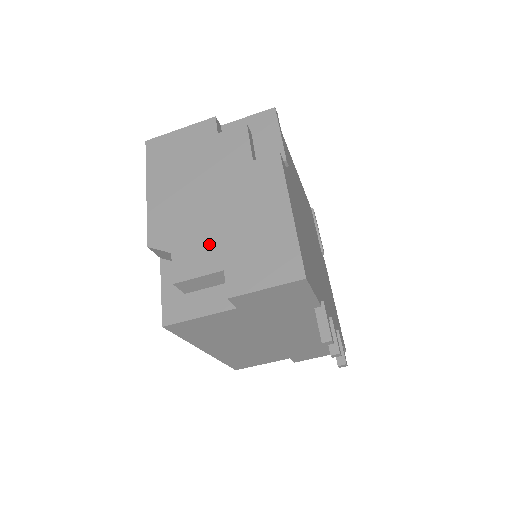
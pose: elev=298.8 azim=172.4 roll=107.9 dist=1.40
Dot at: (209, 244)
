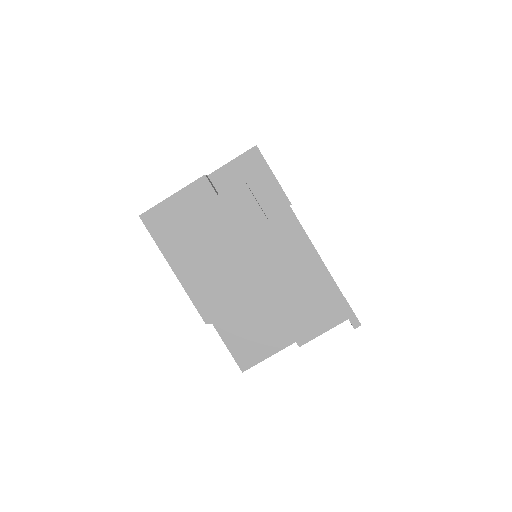
Dot at: (263, 308)
